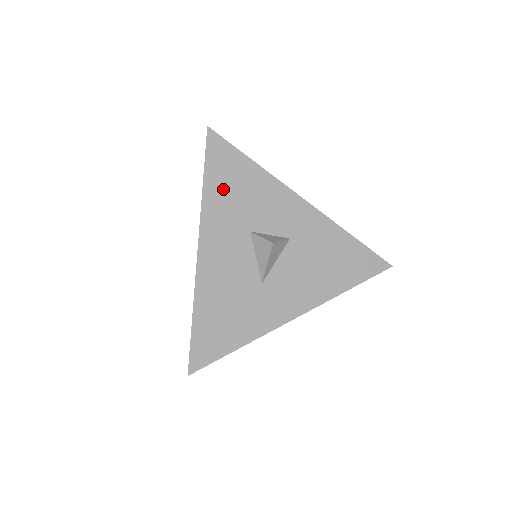
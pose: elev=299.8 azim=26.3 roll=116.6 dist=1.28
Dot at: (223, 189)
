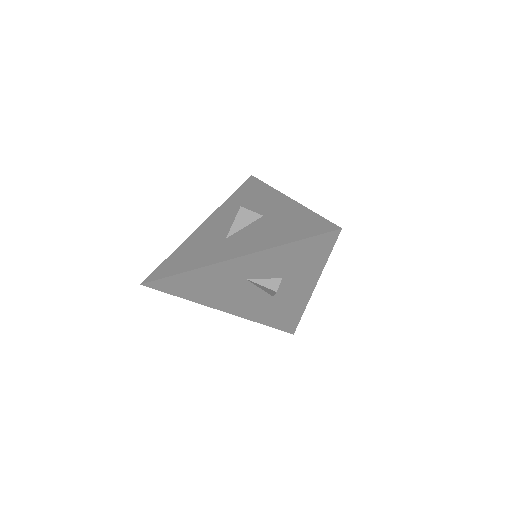
Dot at: (239, 197)
